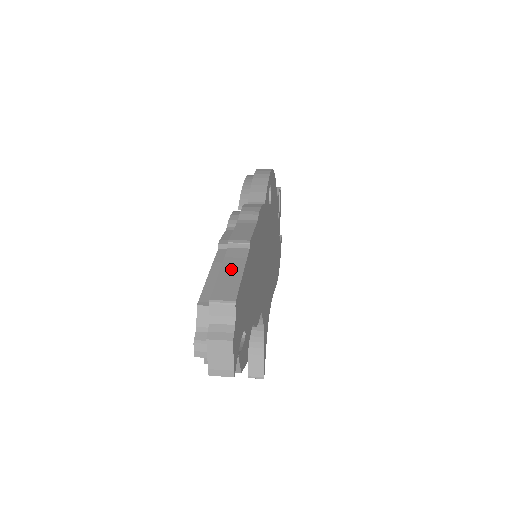
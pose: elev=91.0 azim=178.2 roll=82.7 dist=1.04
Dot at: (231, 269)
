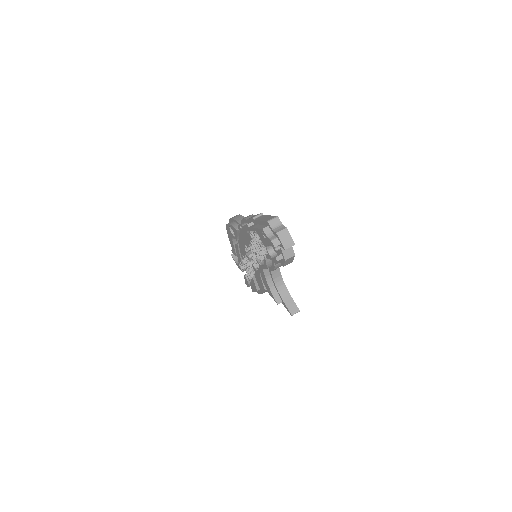
Dot at: (264, 218)
